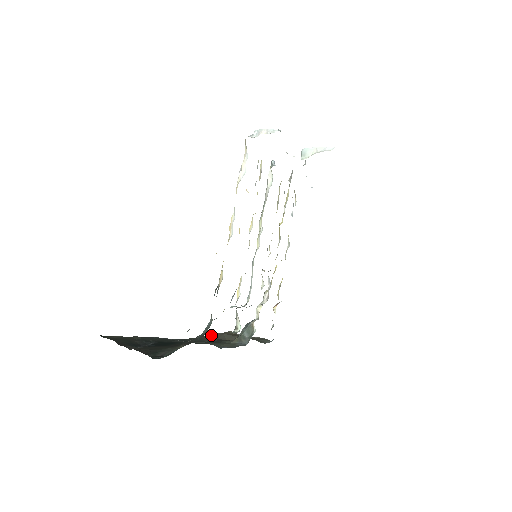
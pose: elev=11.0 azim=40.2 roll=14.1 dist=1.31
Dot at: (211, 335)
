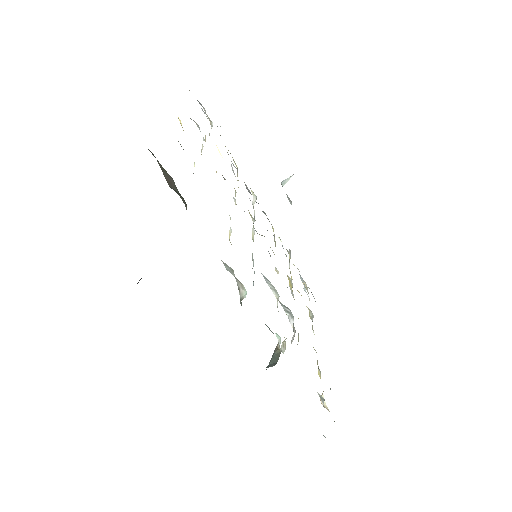
Dot at: occluded
